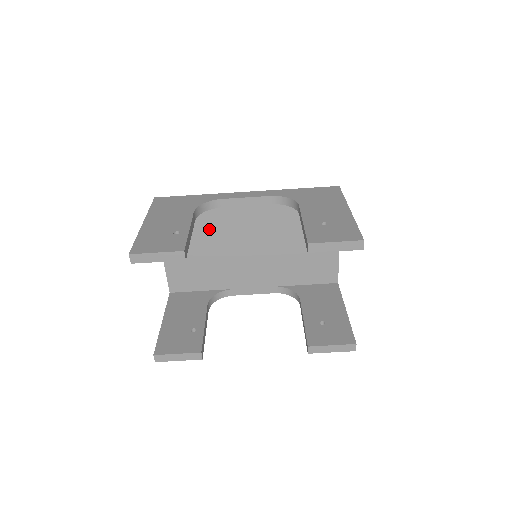
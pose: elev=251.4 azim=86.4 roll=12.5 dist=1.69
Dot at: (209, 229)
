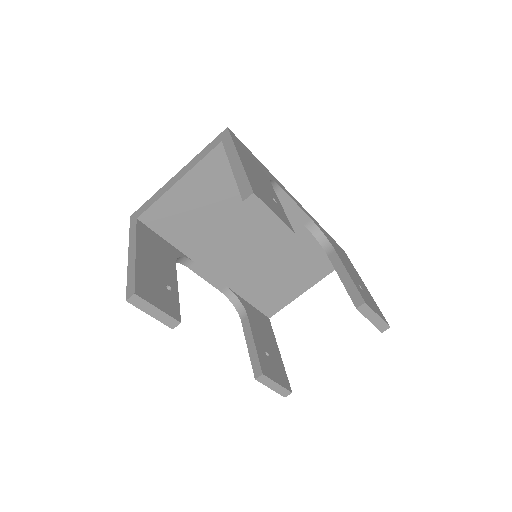
Dot at: occluded
